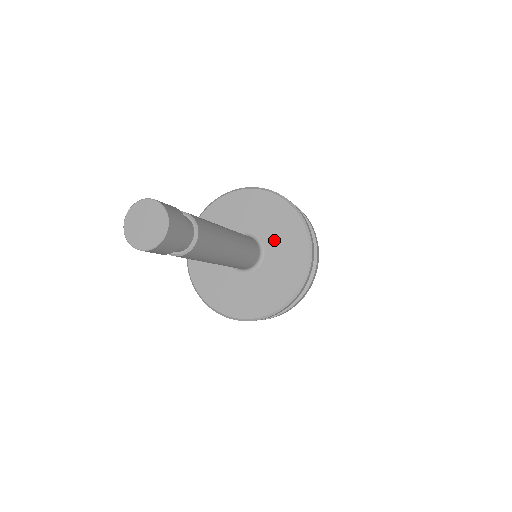
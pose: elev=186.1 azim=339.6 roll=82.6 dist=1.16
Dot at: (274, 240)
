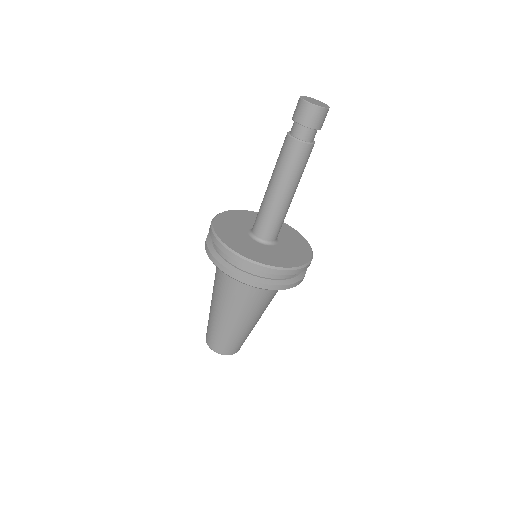
Dot at: (286, 239)
